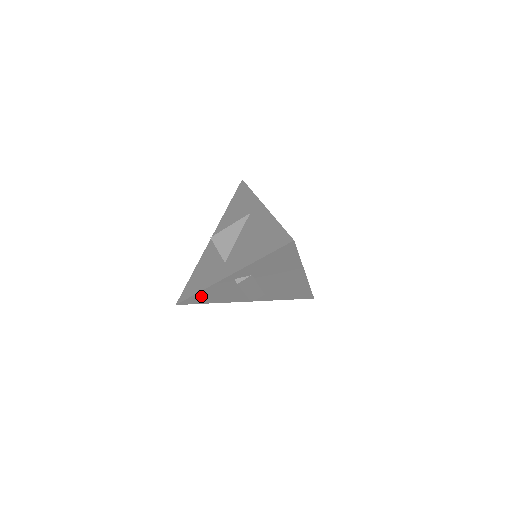
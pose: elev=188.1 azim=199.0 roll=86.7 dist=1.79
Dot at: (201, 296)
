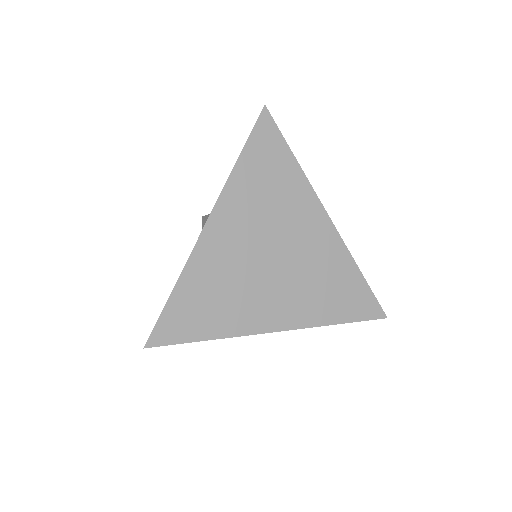
Dot at: occluded
